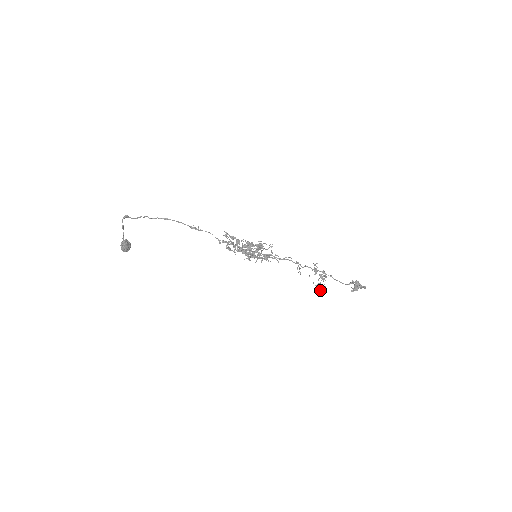
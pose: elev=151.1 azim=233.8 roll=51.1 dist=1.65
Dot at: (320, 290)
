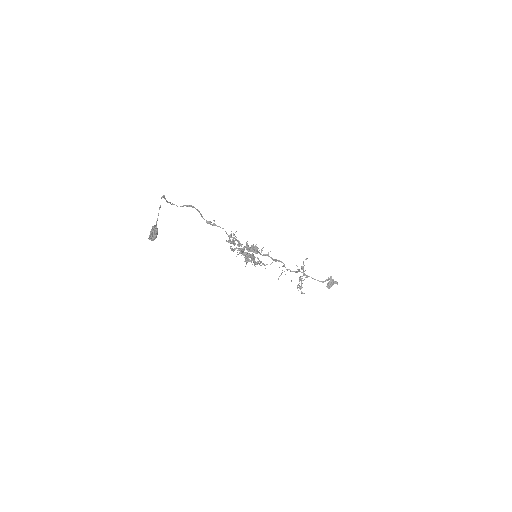
Dot at: (301, 292)
